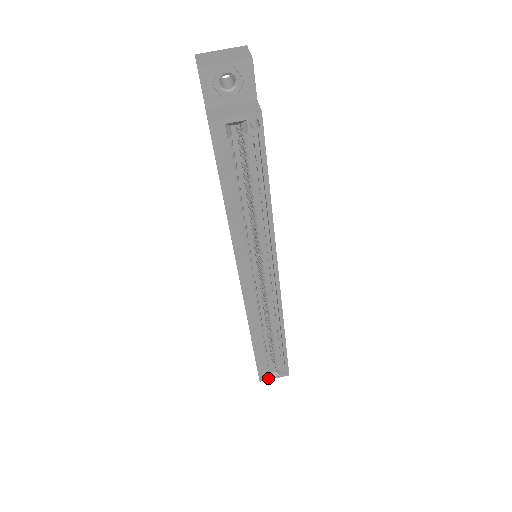
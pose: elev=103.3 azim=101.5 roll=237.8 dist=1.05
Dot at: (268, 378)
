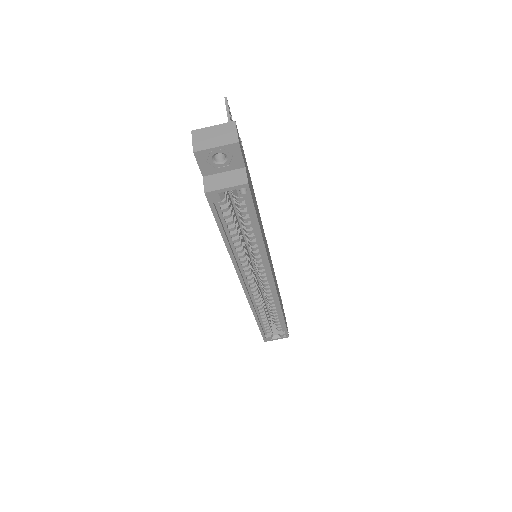
Dot at: (271, 339)
